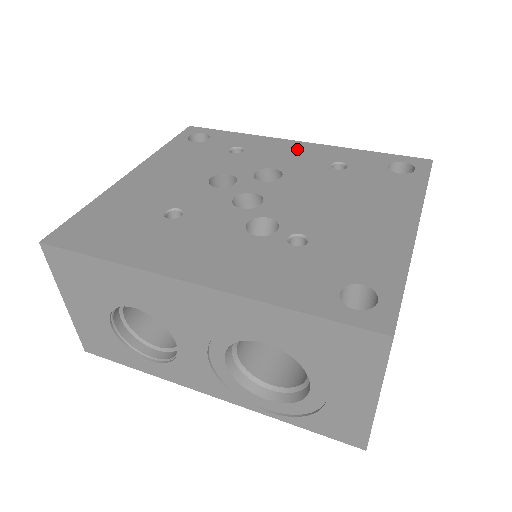
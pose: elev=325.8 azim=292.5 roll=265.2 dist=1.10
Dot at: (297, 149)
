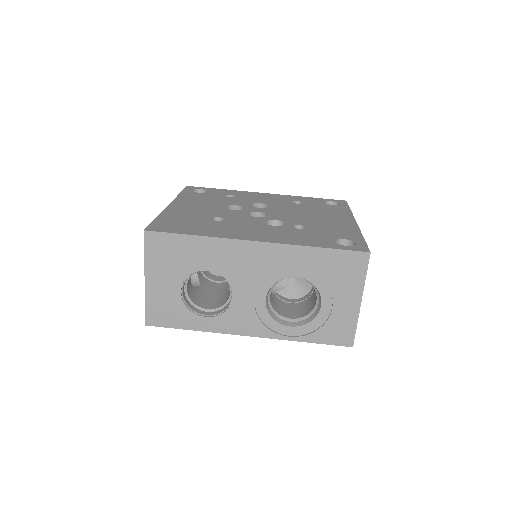
Dot at: (267, 196)
